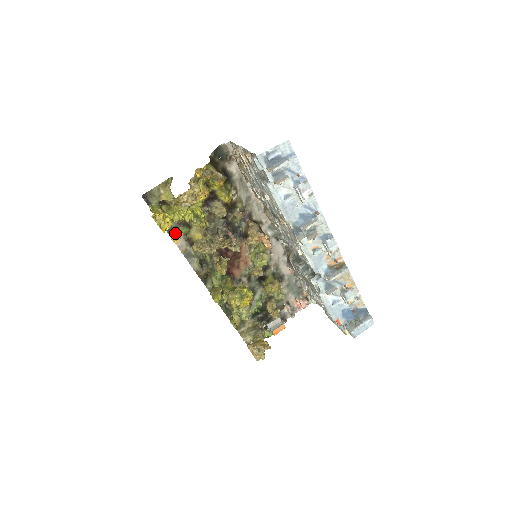
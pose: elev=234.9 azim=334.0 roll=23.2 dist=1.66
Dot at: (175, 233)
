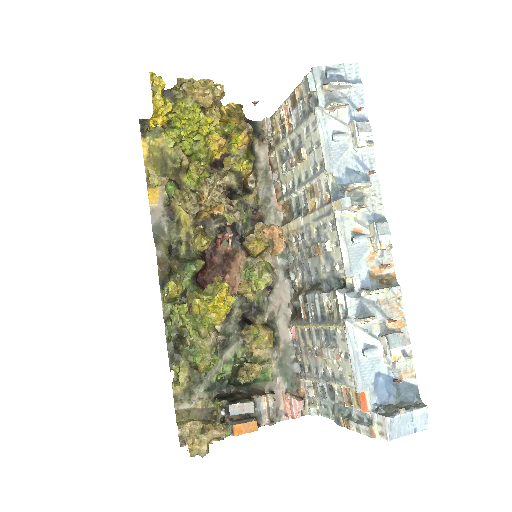
Dot at: (158, 175)
